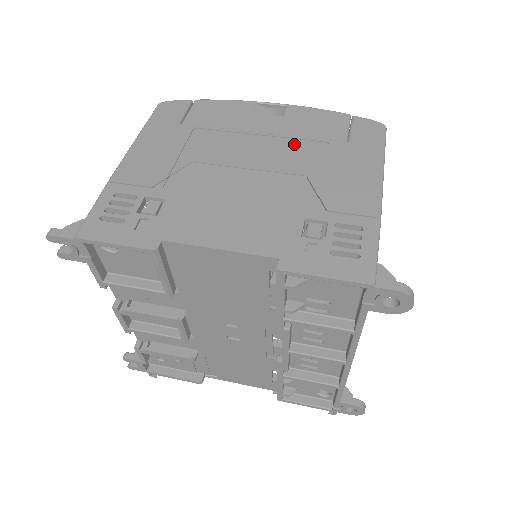
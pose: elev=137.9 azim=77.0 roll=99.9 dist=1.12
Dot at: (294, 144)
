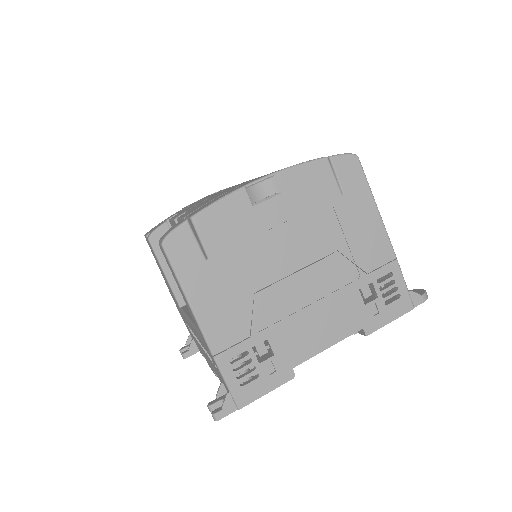
Dot at: (310, 222)
